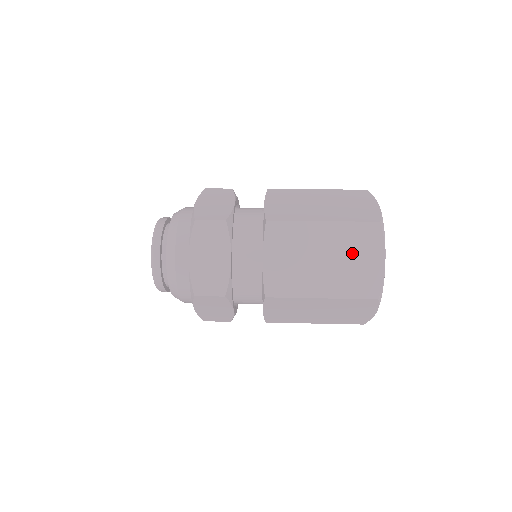
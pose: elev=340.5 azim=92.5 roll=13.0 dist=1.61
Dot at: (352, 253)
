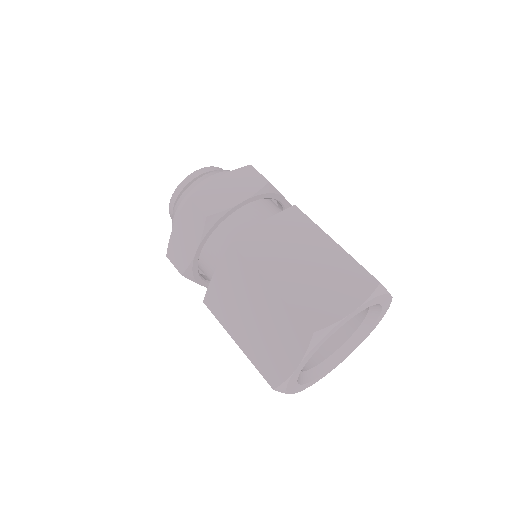
Dot at: (276, 334)
